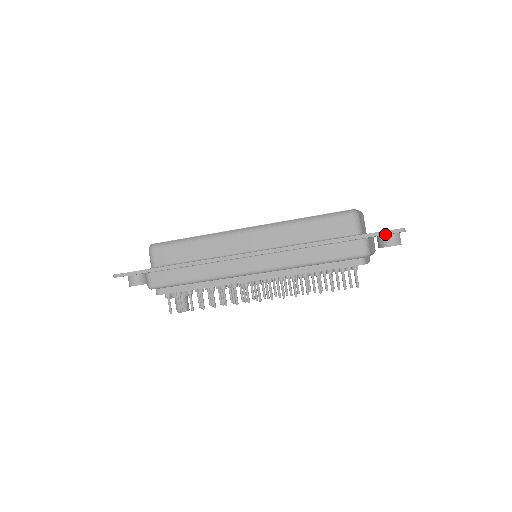
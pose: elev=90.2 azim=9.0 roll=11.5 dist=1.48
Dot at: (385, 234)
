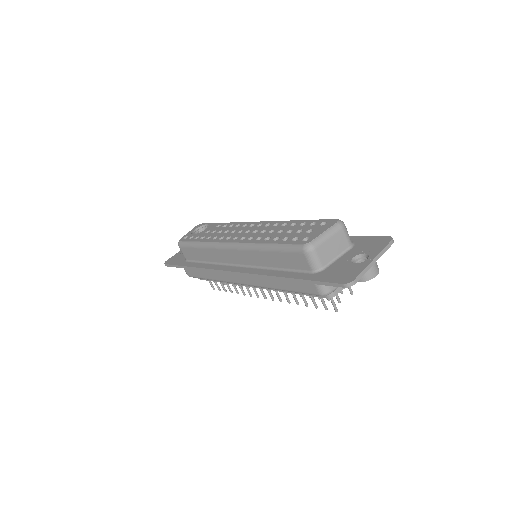
Dot at: occluded
